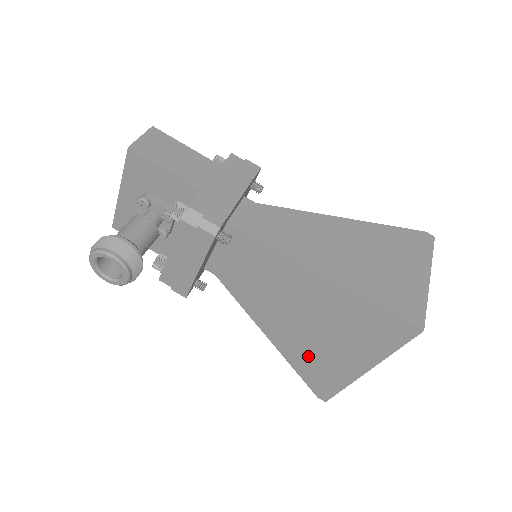
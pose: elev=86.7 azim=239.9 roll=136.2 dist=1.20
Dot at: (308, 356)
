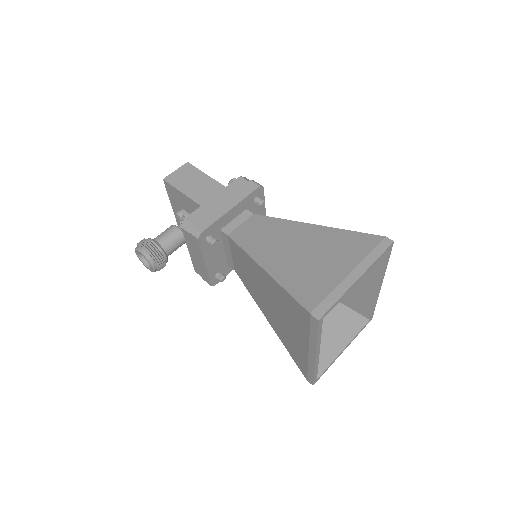
Dot at: (288, 341)
